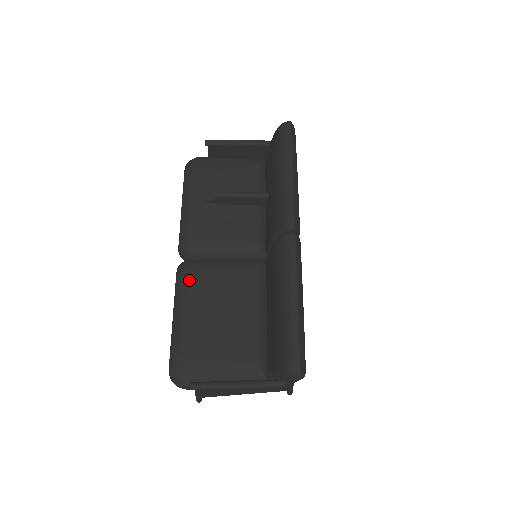
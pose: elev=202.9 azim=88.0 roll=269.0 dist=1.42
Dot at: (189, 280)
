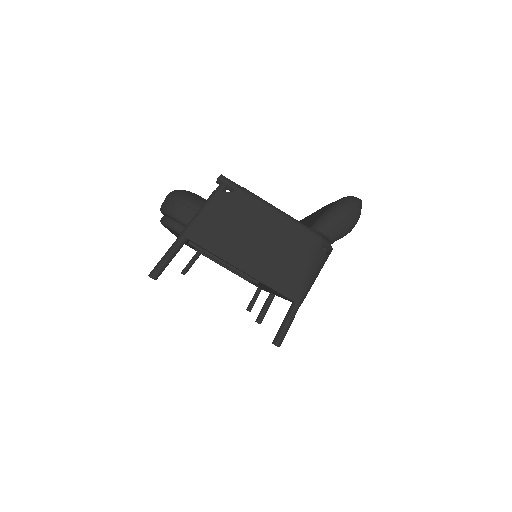
Dot at: occluded
